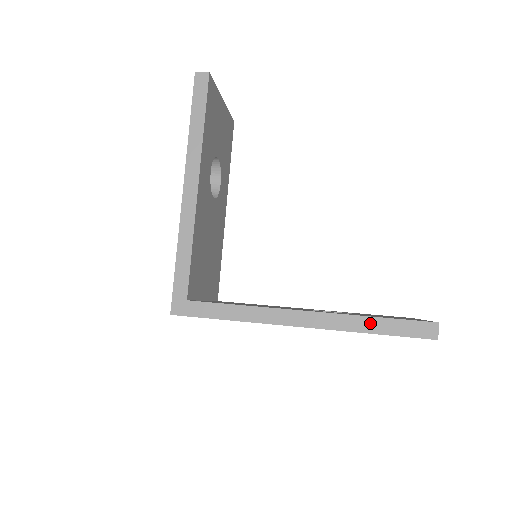
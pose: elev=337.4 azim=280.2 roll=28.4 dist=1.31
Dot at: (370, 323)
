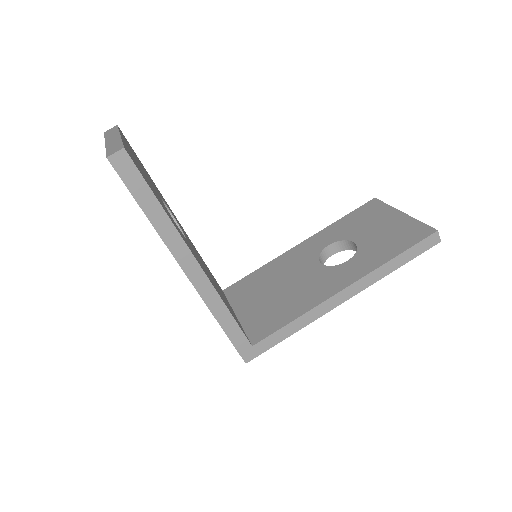
Dot at: (394, 263)
